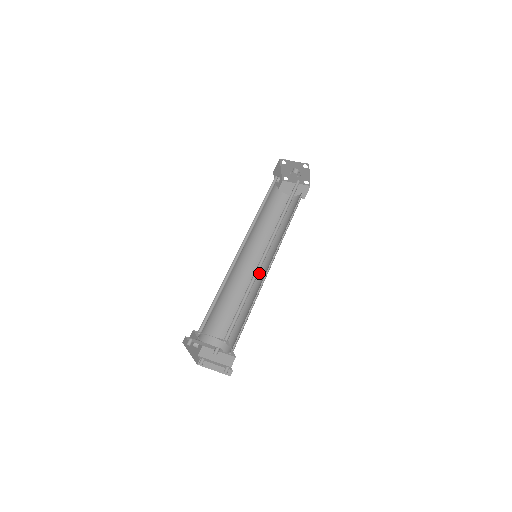
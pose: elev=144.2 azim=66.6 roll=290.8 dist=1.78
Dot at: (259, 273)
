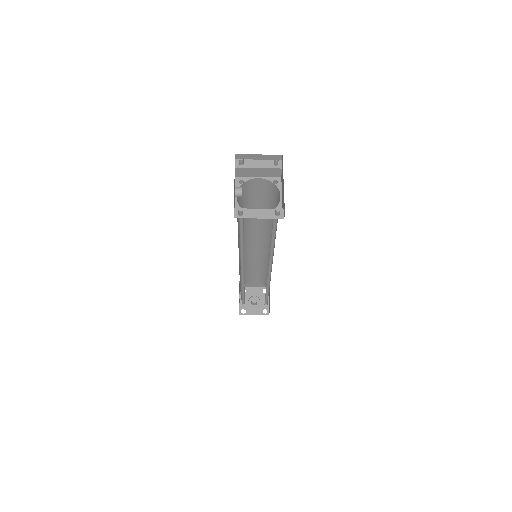
Dot at: occluded
